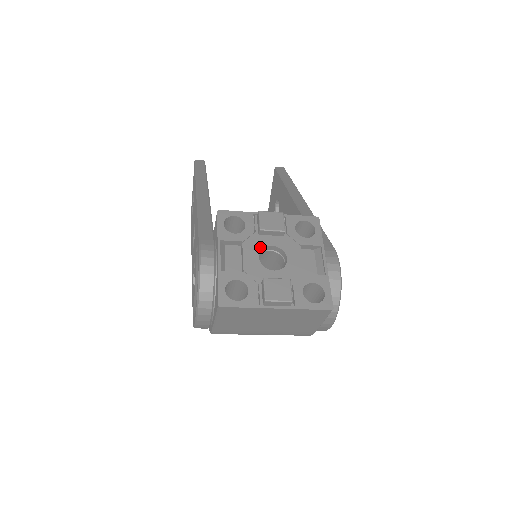
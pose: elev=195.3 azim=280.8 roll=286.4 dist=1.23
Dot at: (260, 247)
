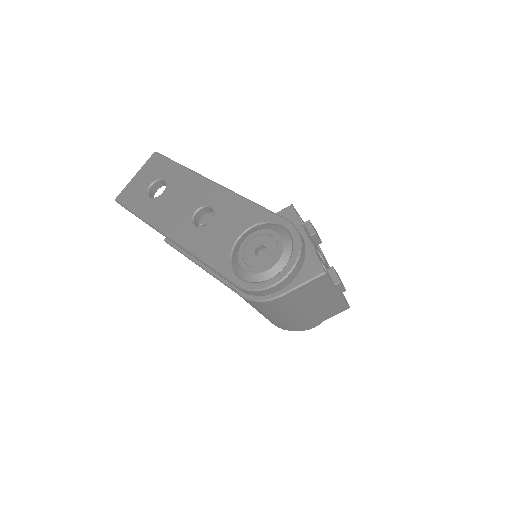
Dot at: (315, 245)
